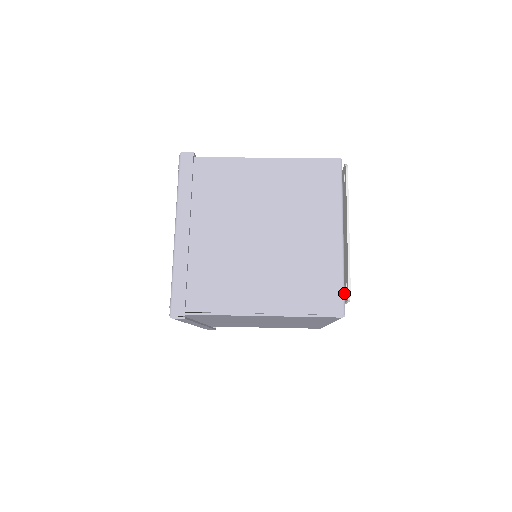
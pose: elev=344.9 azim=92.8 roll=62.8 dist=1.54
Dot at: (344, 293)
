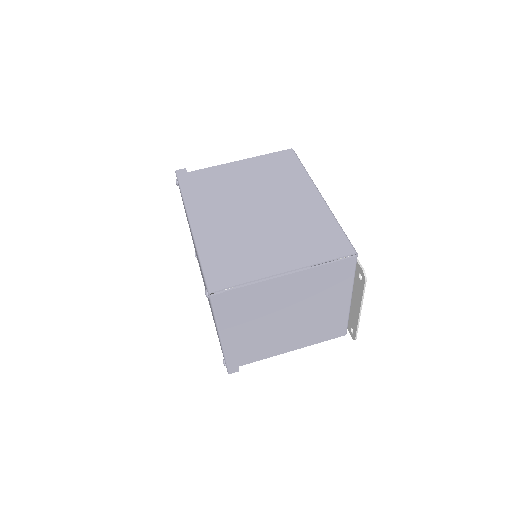
Dot at: (348, 325)
